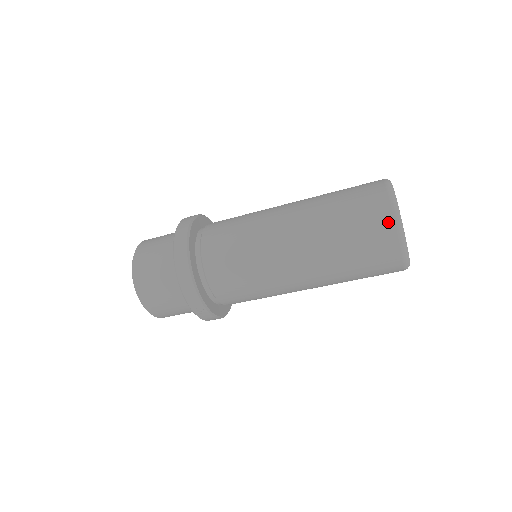
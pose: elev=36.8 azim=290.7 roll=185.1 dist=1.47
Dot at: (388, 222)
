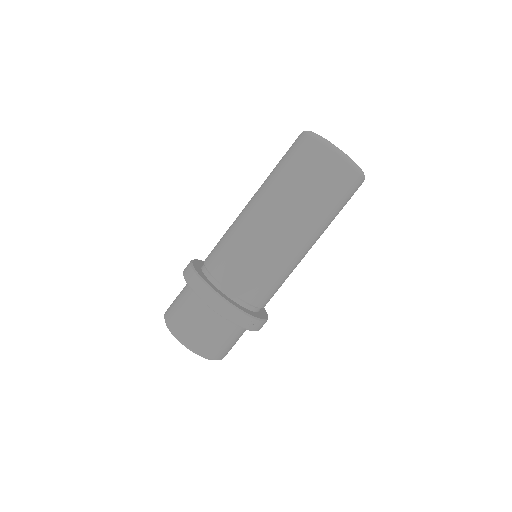
Dot at: (331, 156)
